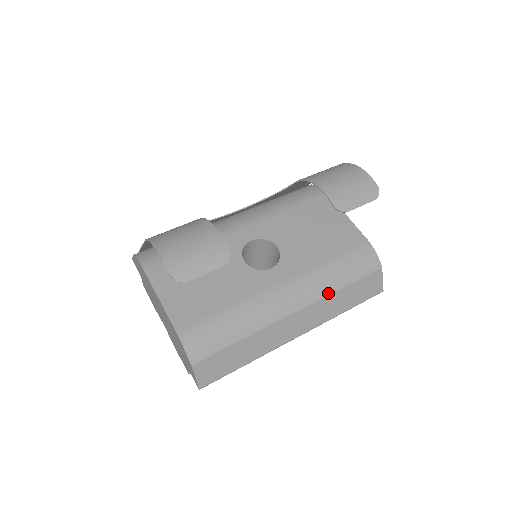
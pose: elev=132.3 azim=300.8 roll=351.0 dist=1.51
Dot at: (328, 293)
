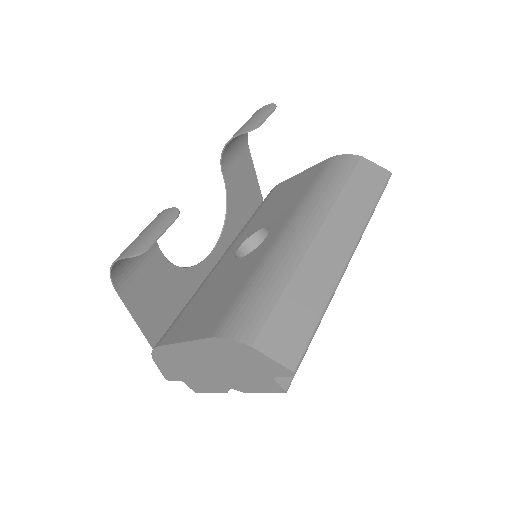
Dot at: (333, 201)
